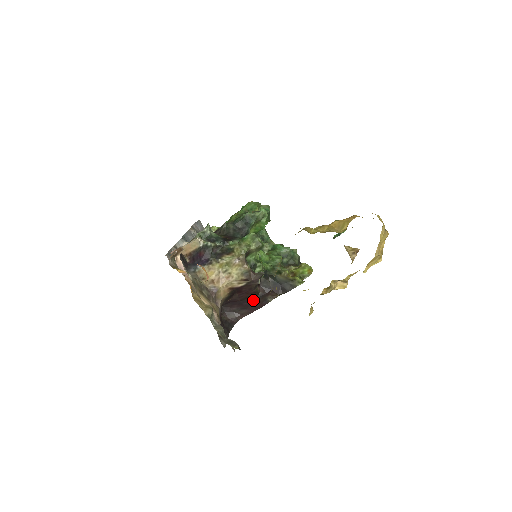
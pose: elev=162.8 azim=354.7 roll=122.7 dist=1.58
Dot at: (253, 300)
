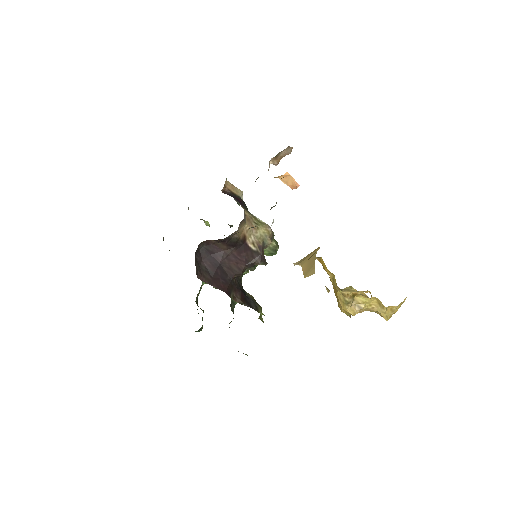
Dot at: (226, 277)
